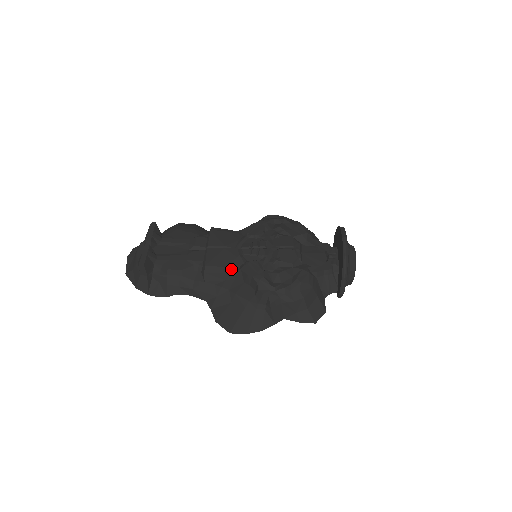
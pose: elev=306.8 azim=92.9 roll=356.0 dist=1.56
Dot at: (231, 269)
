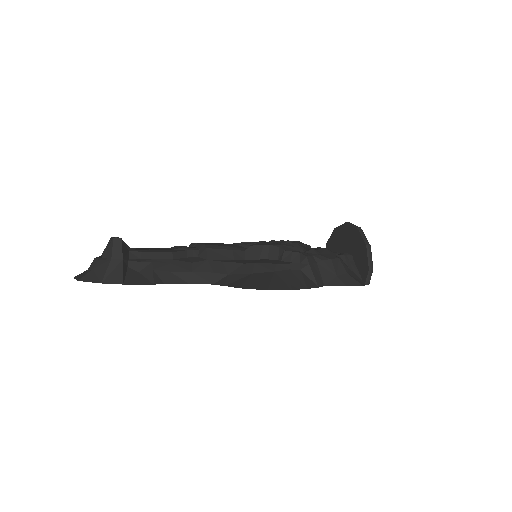
Dot at: (238, 249)
